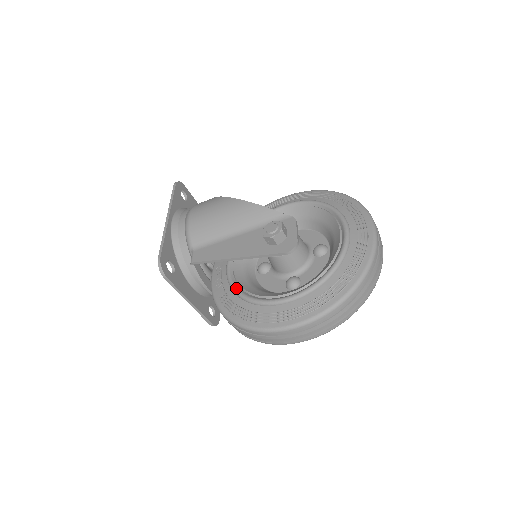
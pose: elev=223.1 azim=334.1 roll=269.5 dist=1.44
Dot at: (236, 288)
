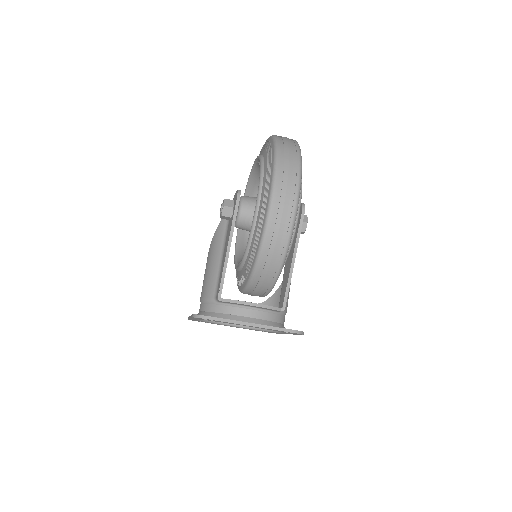
Dot at: (244, 253)
